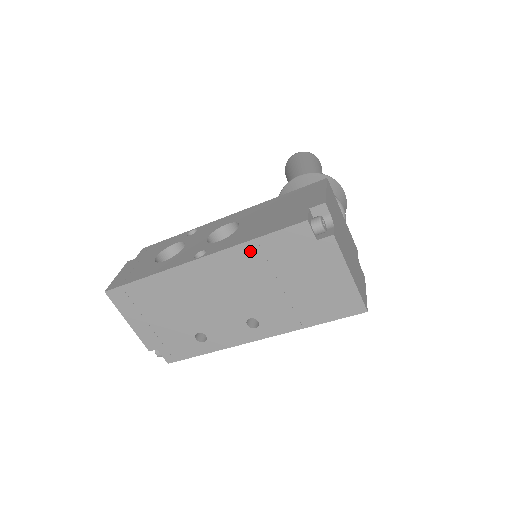
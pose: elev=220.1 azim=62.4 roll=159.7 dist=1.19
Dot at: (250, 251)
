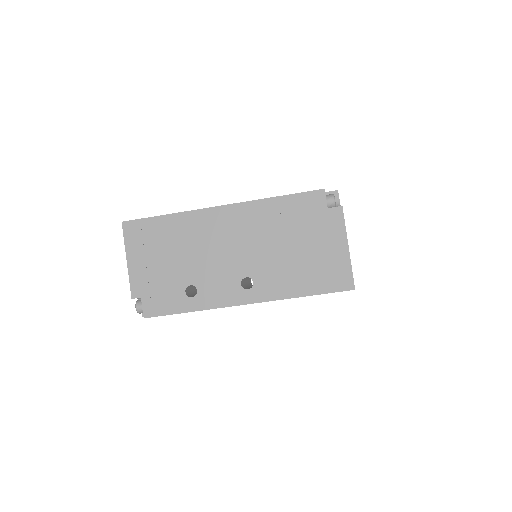
Dot at: (269, 207)
